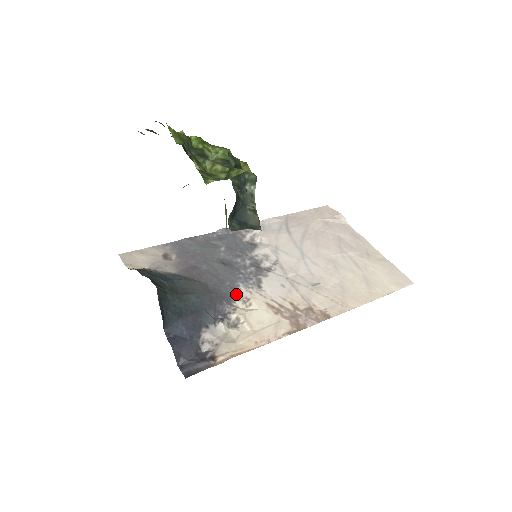
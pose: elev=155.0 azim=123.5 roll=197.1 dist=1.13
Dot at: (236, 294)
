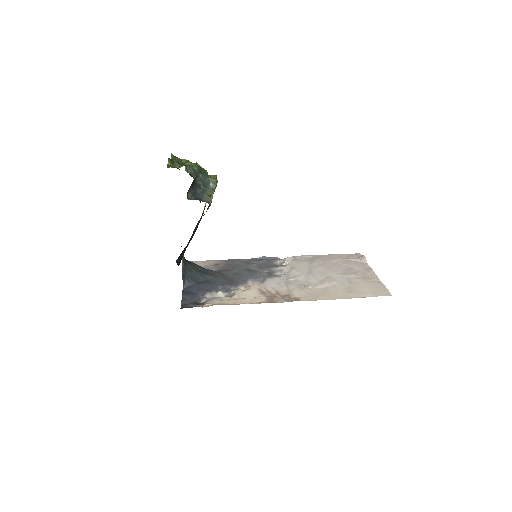
Dot at: (243, 283)
